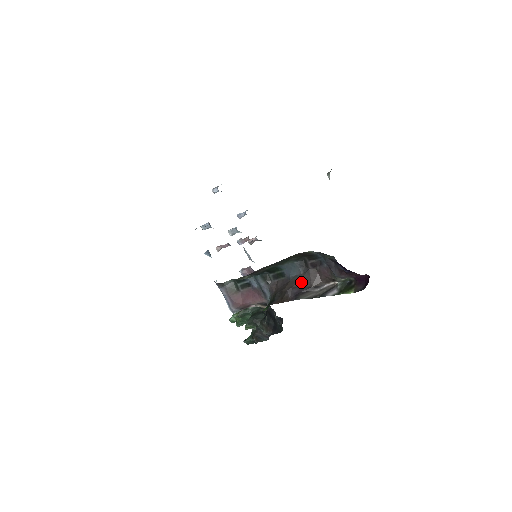
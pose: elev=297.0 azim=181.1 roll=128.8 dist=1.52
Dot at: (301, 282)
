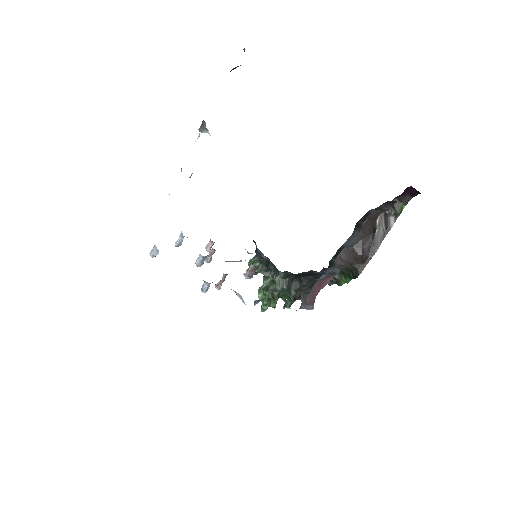
Dot at: (363, 239)
